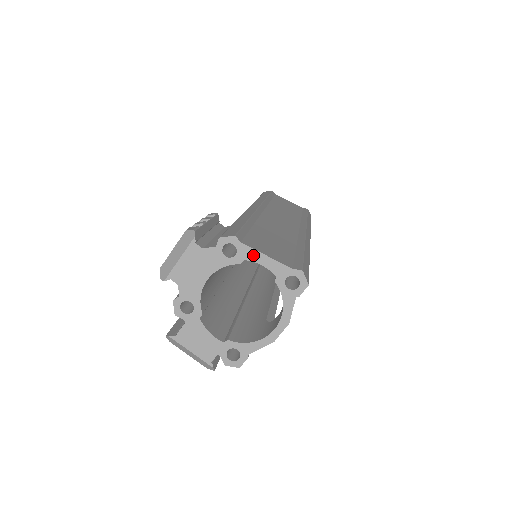
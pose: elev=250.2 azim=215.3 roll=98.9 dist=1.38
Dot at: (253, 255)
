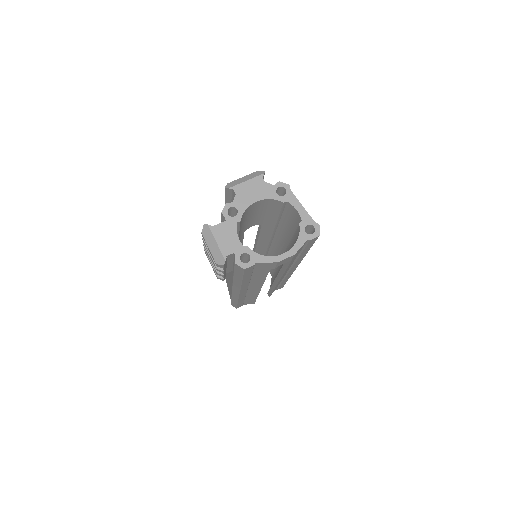
Dot at: (294, 201)
